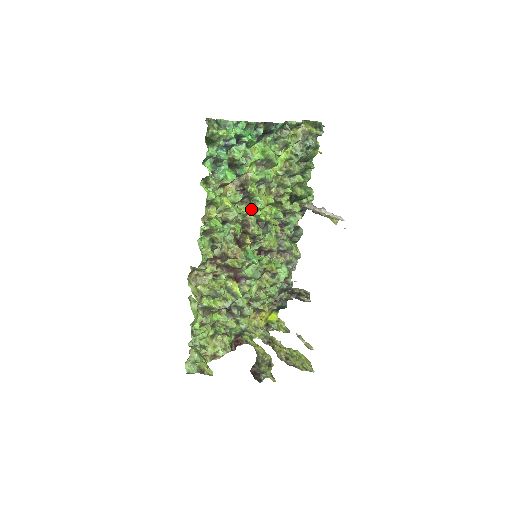
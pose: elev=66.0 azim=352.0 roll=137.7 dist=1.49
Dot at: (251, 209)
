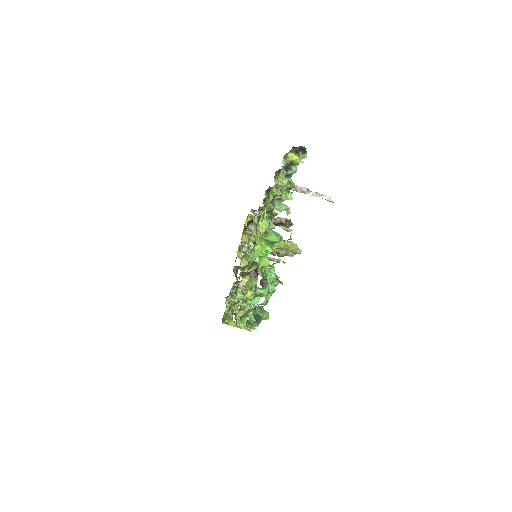
Dot at: occluded
